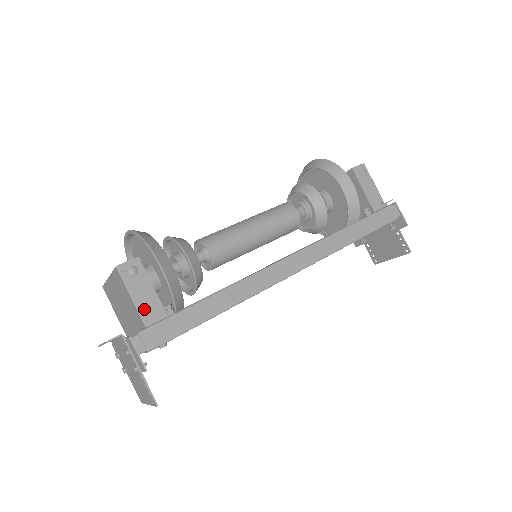
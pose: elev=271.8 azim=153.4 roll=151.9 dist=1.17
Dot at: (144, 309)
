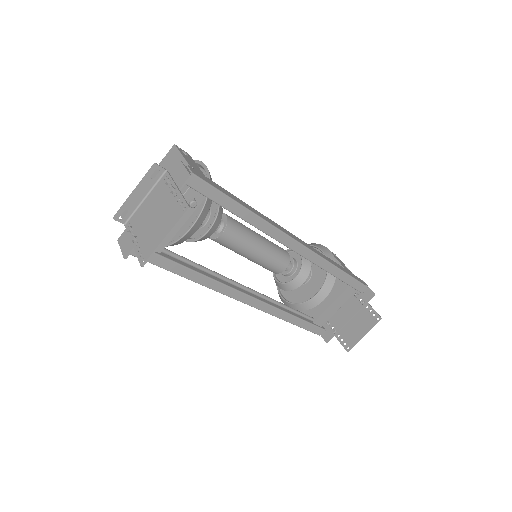
Dot at: (191, 165)
